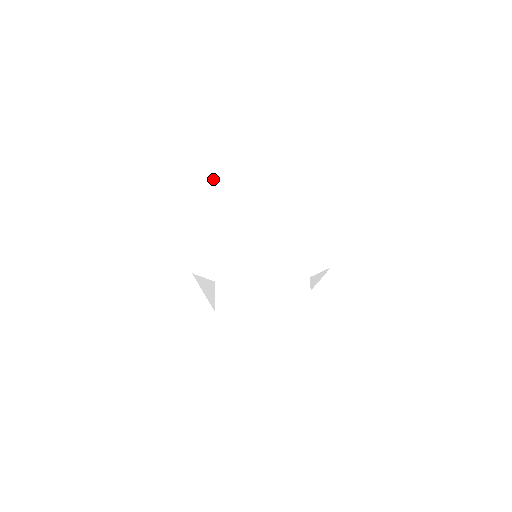
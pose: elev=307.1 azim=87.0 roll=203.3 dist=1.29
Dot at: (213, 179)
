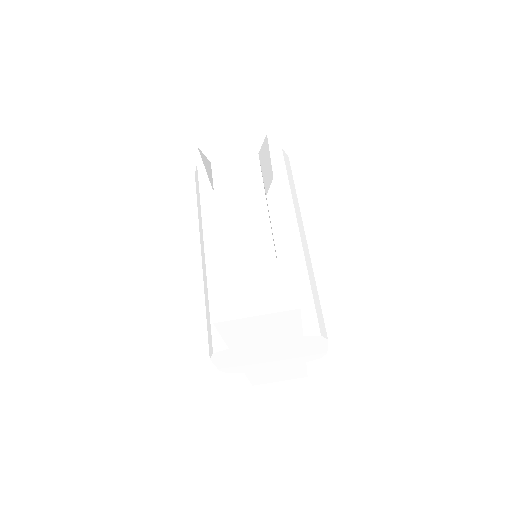
Dot at: (232, 352)
